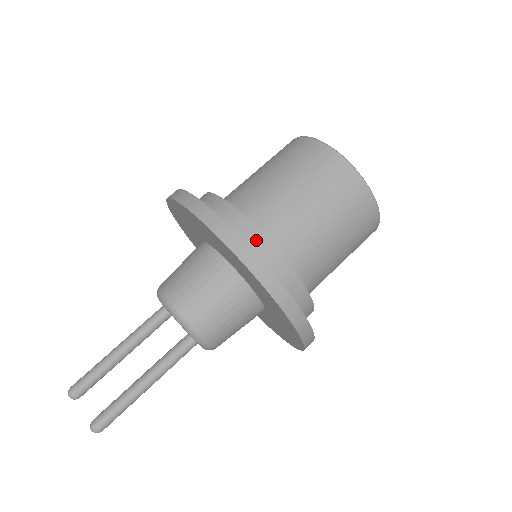
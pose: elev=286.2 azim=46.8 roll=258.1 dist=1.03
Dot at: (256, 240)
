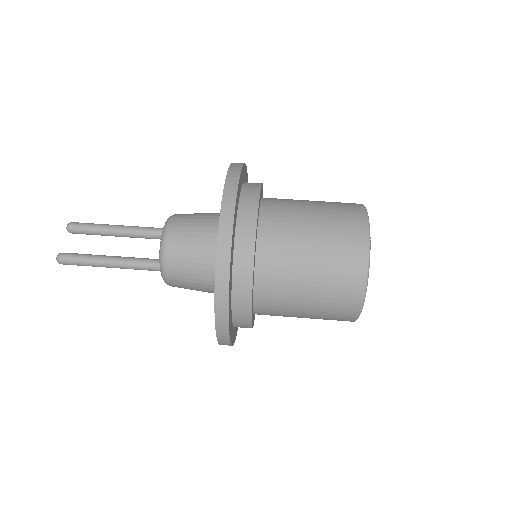
Dot at: (247, 239)
